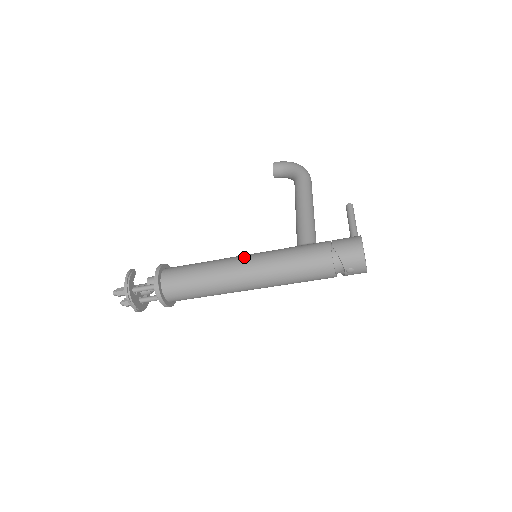
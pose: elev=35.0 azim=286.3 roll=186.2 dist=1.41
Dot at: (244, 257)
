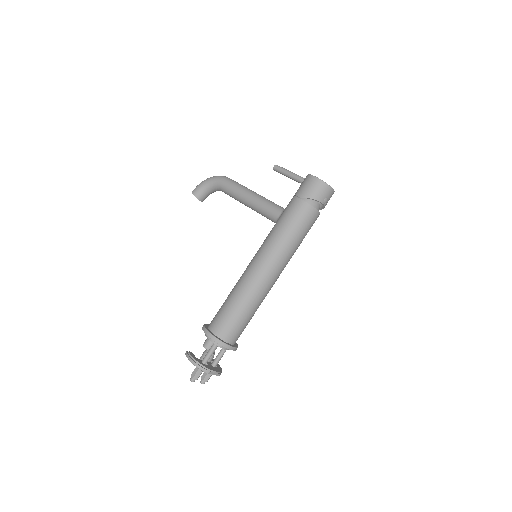
Dot at: (253, 262)
